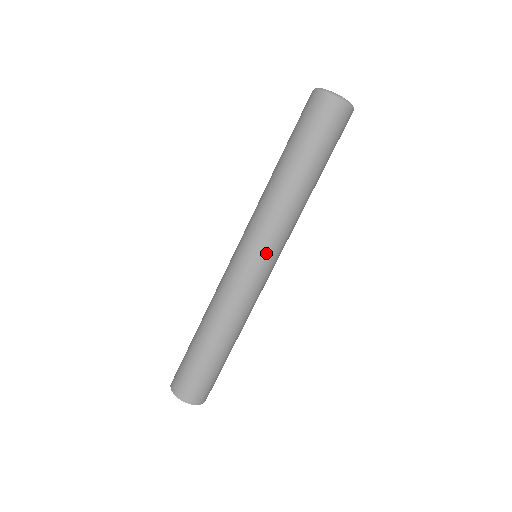
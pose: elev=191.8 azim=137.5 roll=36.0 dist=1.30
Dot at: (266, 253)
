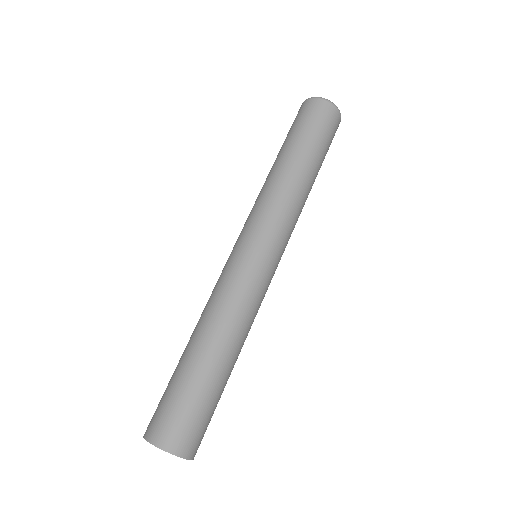
Dot at: (264, 237)
